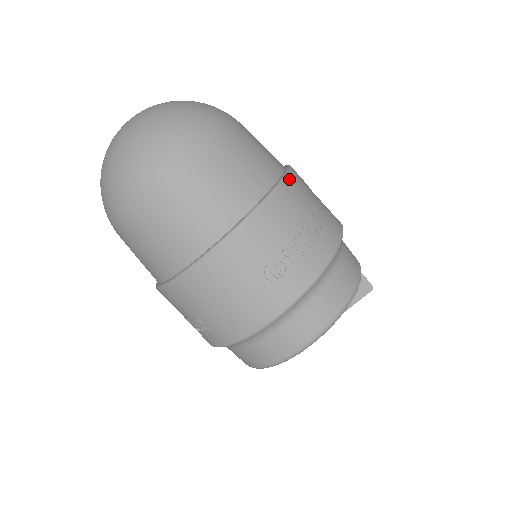
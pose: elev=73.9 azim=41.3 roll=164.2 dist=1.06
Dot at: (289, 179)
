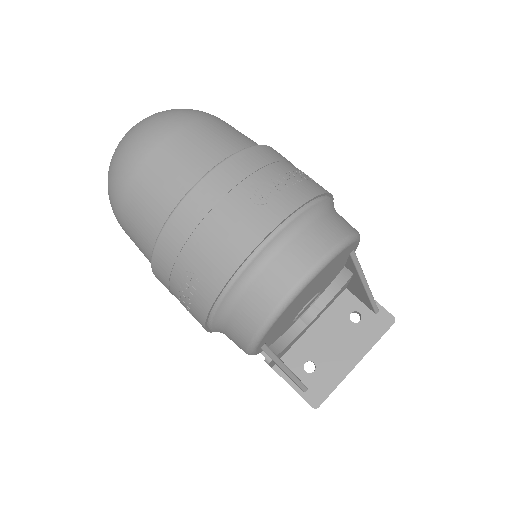
Dot at: (273, 149)
